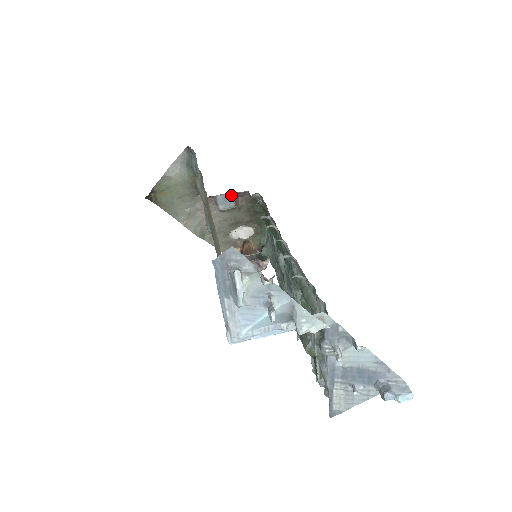
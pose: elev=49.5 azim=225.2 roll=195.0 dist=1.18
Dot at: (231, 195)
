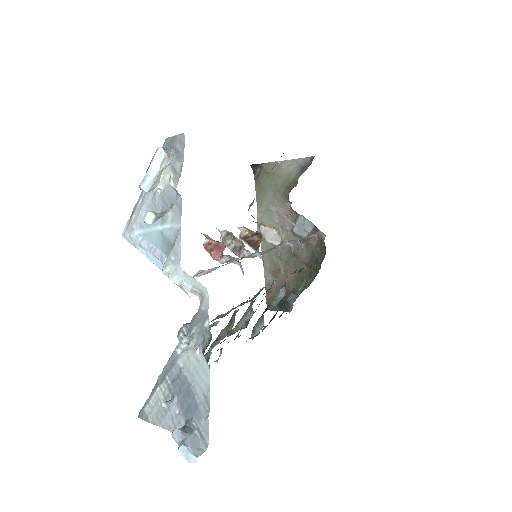
Dot at: (311, 226)
